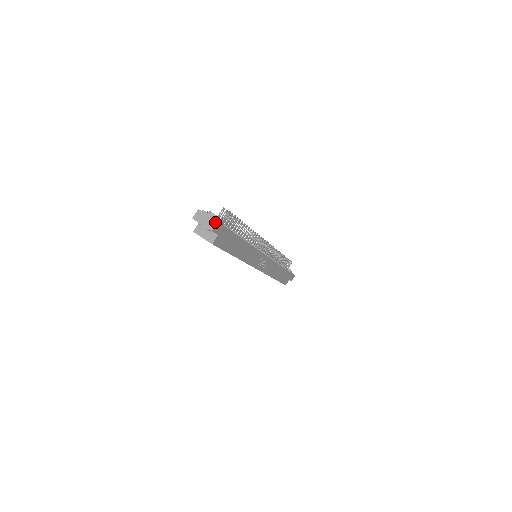
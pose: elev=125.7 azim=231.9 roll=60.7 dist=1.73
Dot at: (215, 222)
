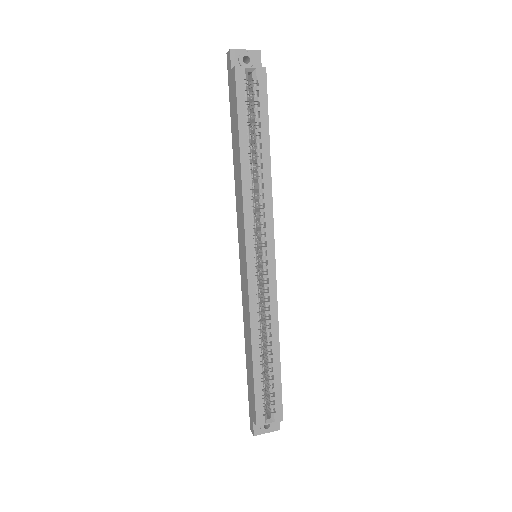
Dot at: occluded
